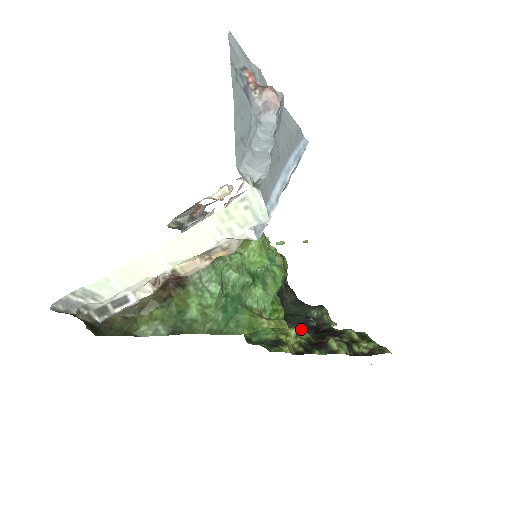
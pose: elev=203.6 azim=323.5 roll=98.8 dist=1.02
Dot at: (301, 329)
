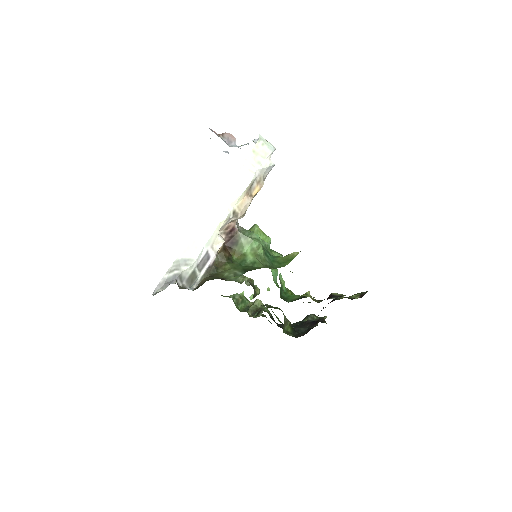
Dot at: occluded
